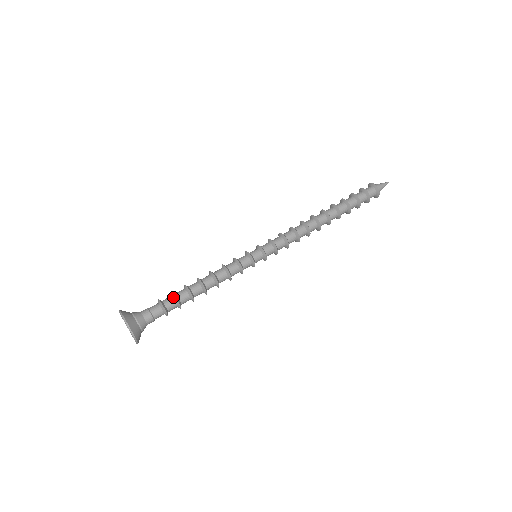
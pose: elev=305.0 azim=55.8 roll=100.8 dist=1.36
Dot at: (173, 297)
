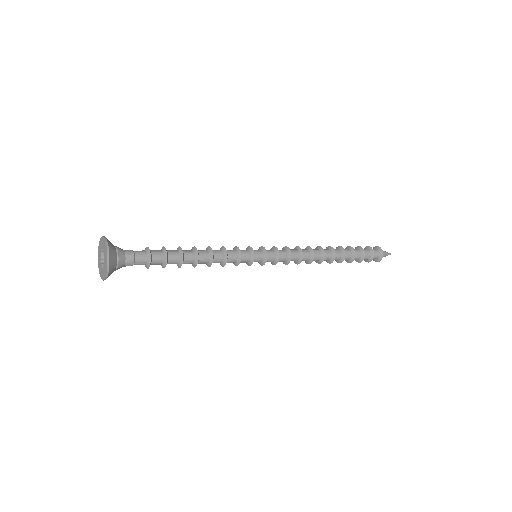
Dot at: (162, 250)
